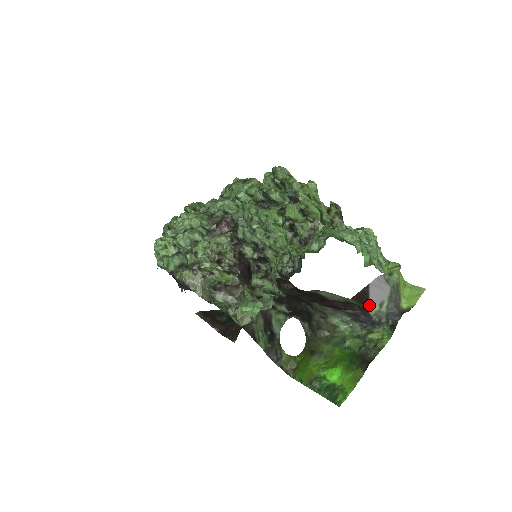
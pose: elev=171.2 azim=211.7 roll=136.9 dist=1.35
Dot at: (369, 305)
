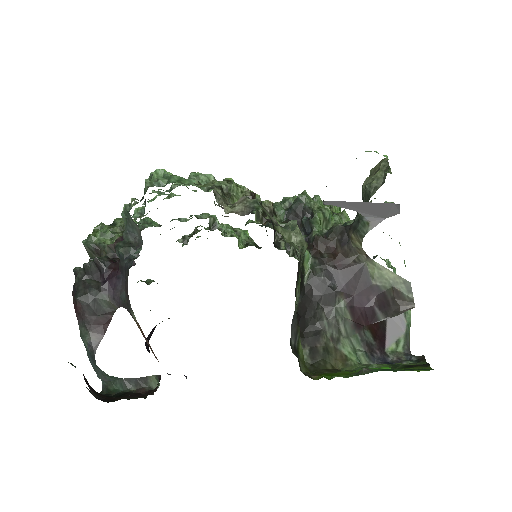
Dot at: (385, 339)
